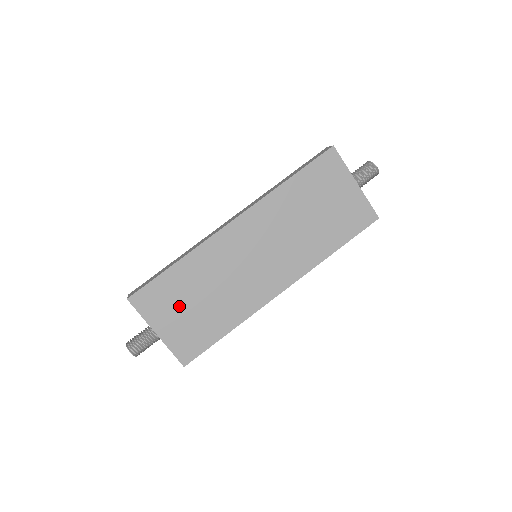
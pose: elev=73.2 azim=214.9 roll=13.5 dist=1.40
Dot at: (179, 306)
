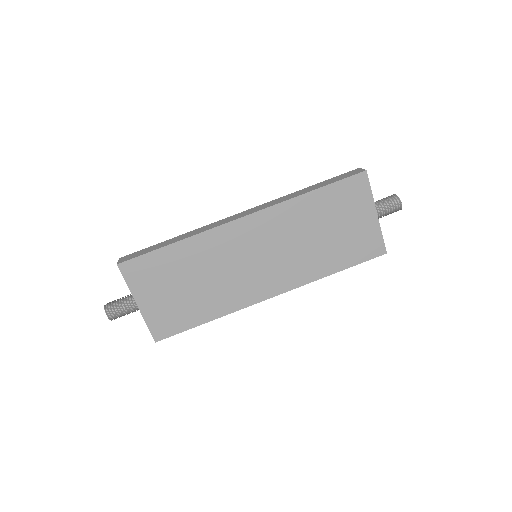
Dot at: (167, 285)
